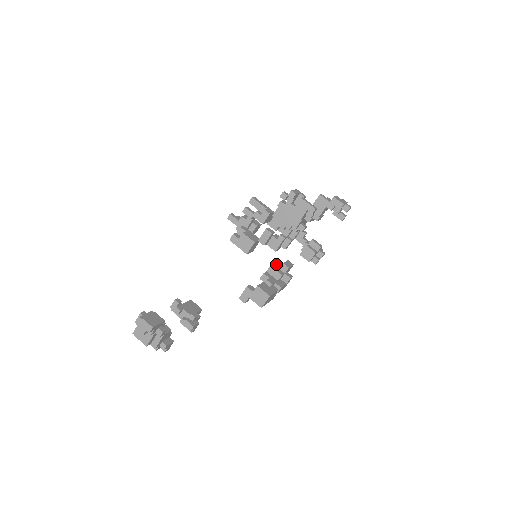
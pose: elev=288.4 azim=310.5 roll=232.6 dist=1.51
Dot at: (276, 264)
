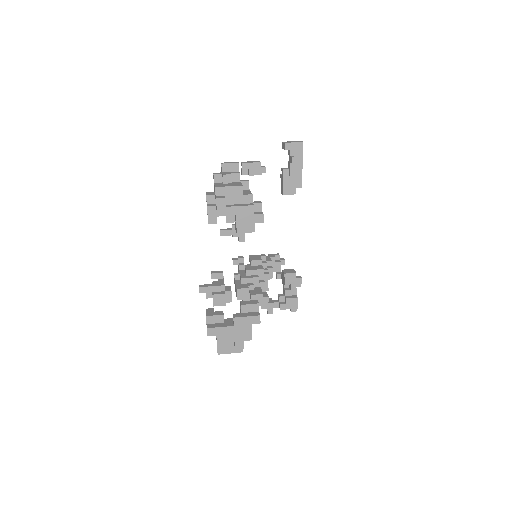
Dot at: occluded
